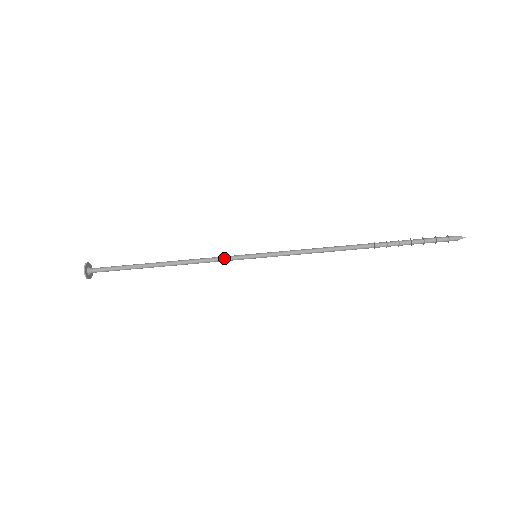
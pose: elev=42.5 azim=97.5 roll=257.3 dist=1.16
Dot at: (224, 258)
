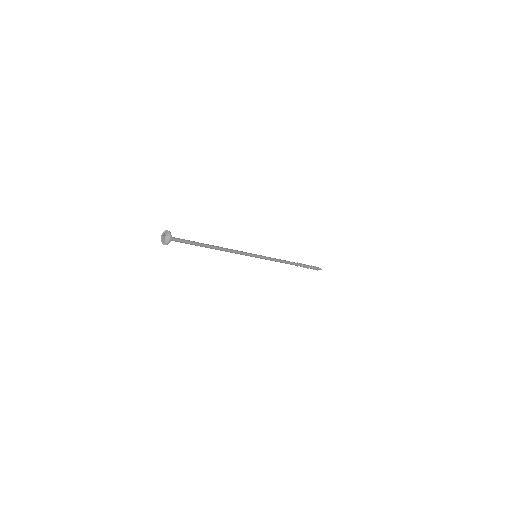
Dot at: (244, 253)
